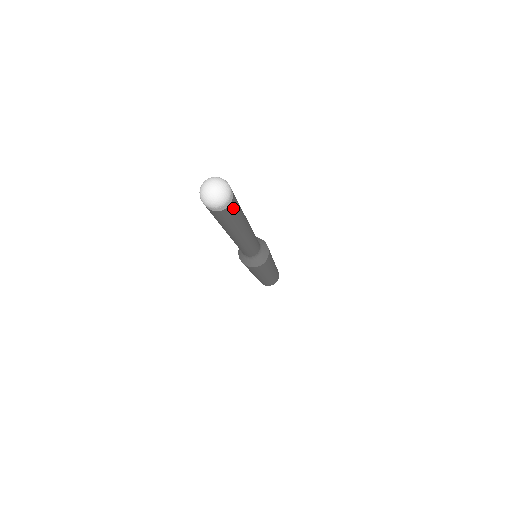
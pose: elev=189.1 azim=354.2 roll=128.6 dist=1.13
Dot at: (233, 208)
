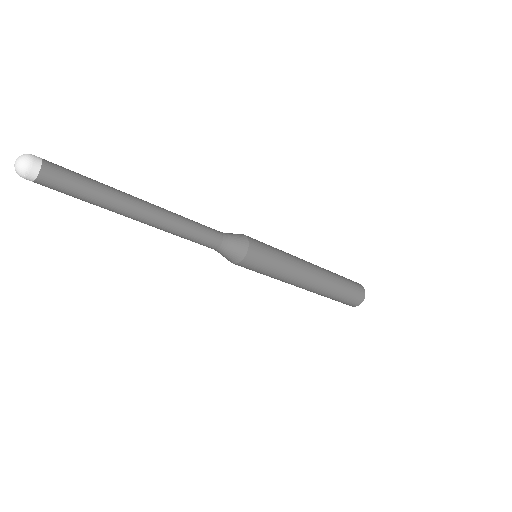
Dot at: (54, 178)
